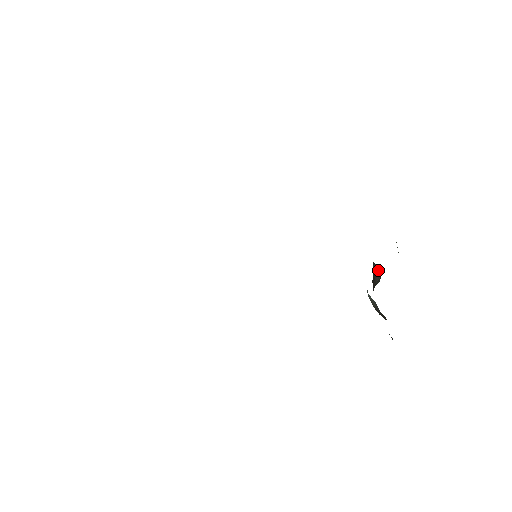
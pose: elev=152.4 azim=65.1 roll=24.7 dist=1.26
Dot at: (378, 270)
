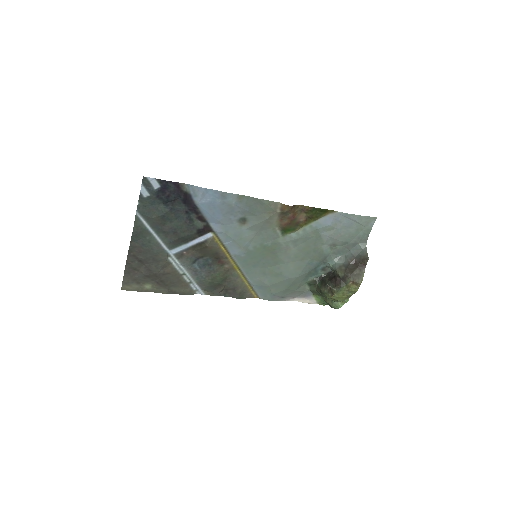
Dot at: (329, 275)
